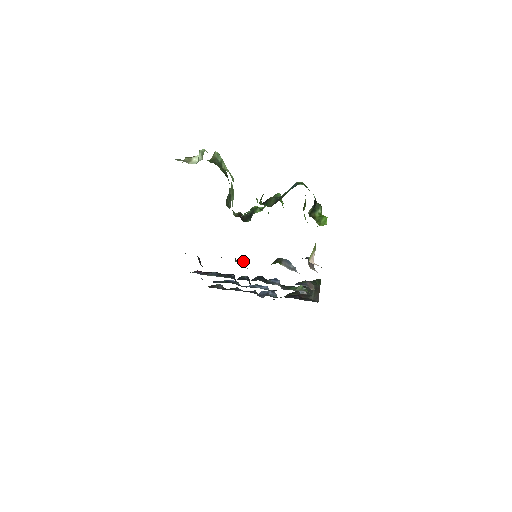
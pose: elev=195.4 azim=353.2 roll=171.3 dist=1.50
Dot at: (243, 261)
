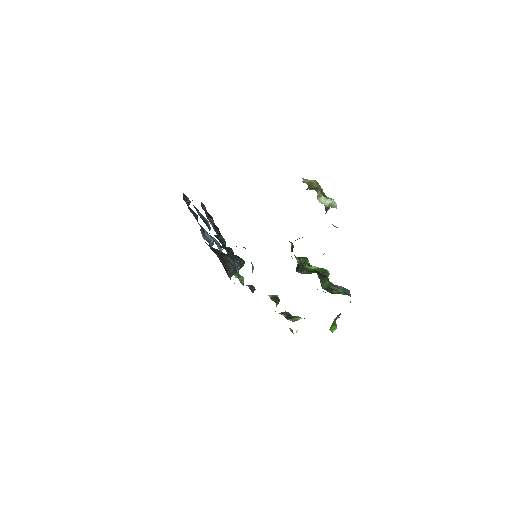
Dot at: occluded
